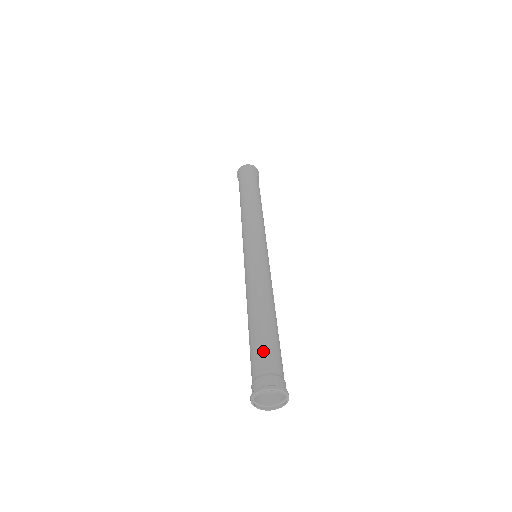
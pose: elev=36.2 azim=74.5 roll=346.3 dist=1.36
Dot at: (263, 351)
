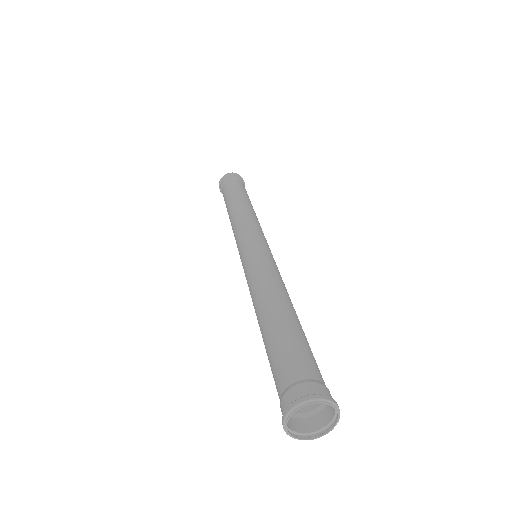
Dot at: (292, 352)
